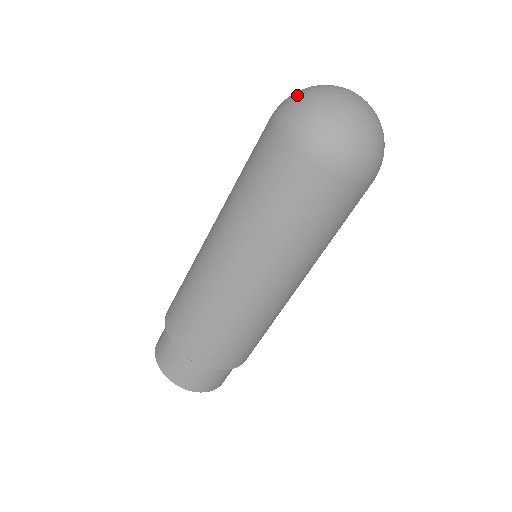
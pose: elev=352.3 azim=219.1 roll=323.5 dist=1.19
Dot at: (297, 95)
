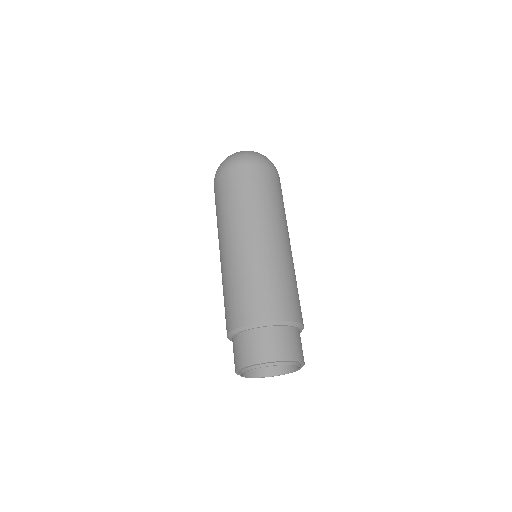
Dot at: occluded
